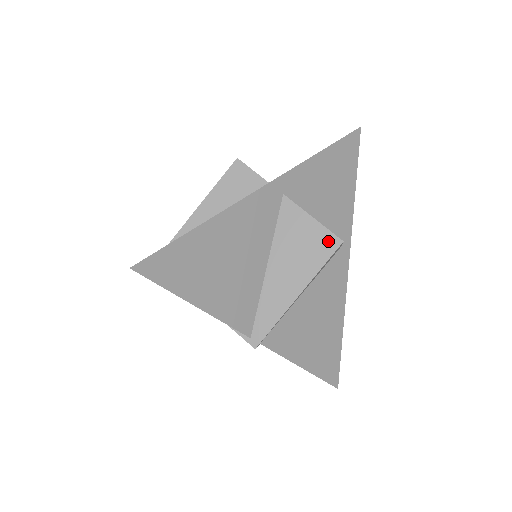
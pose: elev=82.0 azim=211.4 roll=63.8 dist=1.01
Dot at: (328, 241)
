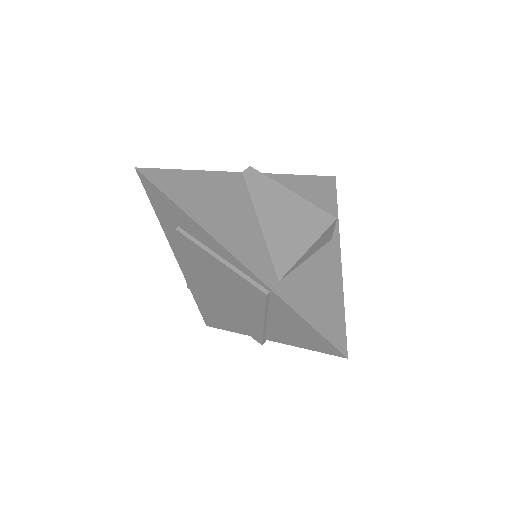
Dot at: occluded
